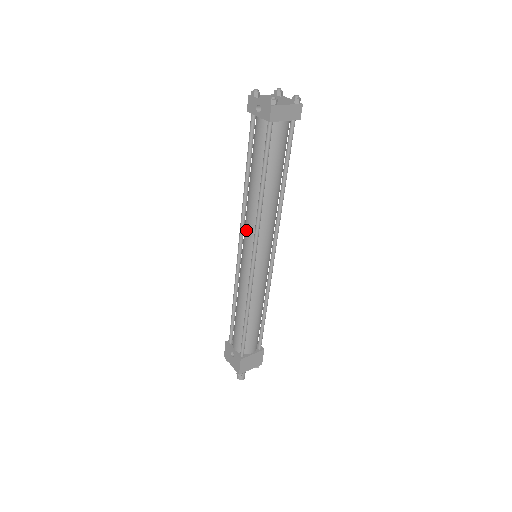
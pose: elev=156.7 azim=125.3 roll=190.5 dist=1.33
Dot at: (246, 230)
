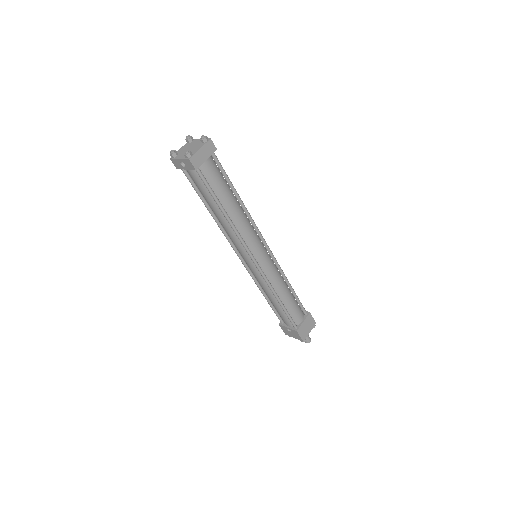
Dot at: (235, 245)
